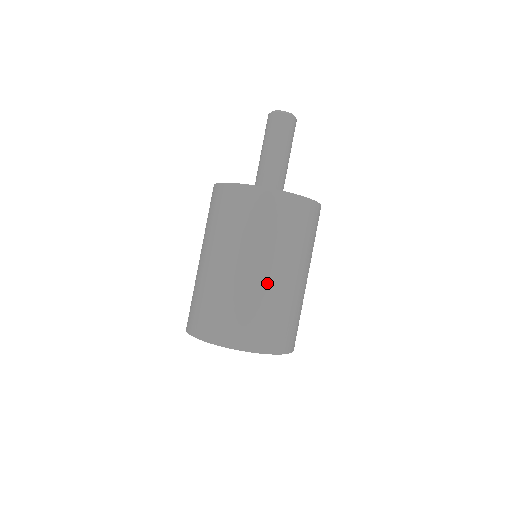
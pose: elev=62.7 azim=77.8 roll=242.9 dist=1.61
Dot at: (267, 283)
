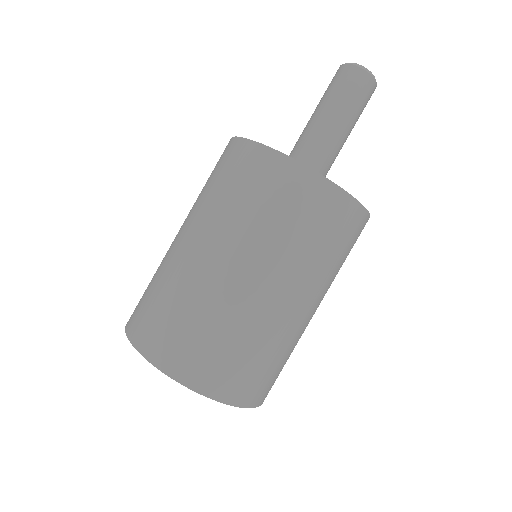
Dot at: (277, 313)
